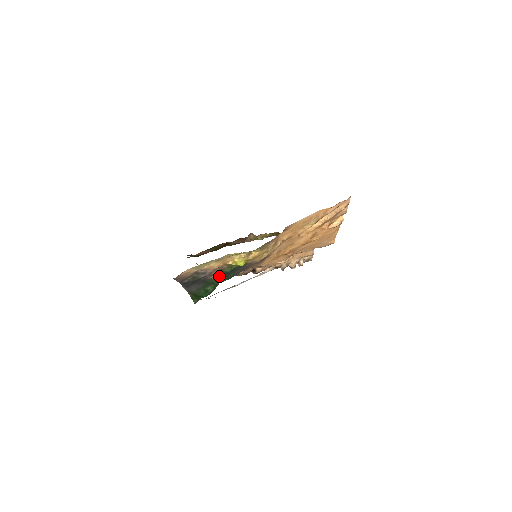
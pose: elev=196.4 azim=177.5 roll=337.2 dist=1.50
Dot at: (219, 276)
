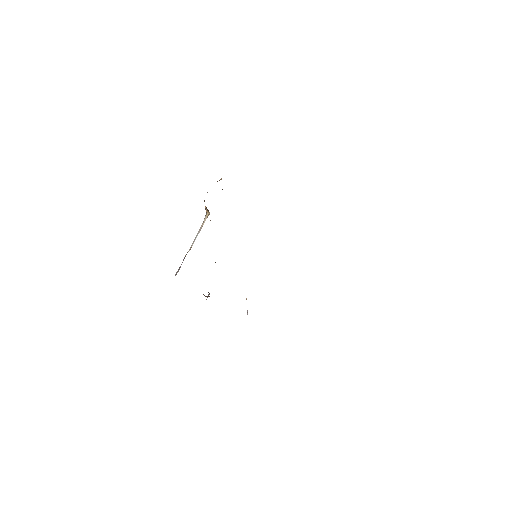
Dot at: occluded
